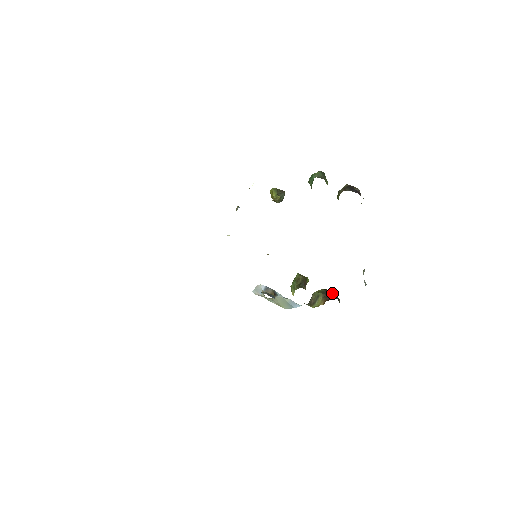
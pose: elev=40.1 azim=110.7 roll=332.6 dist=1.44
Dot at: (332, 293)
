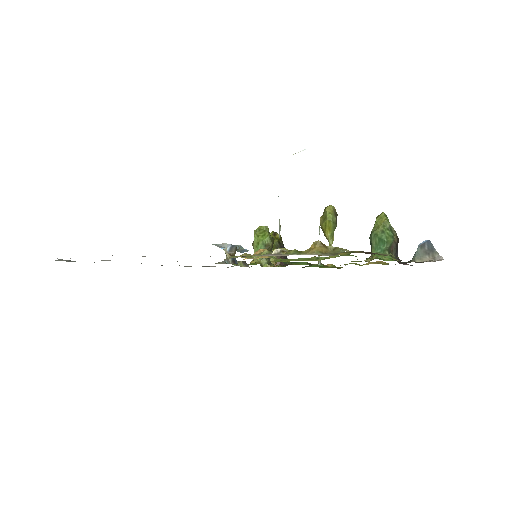
Dot at: occluded
